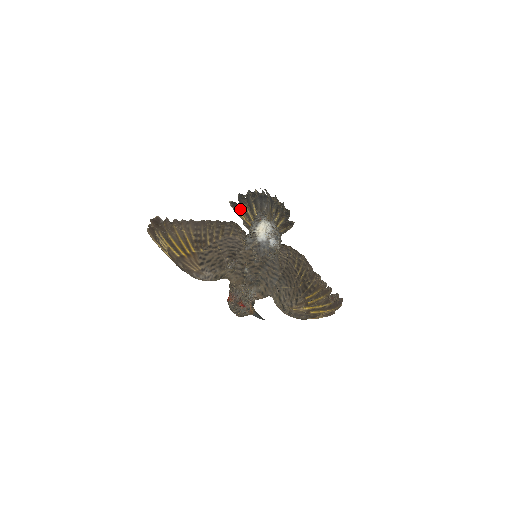
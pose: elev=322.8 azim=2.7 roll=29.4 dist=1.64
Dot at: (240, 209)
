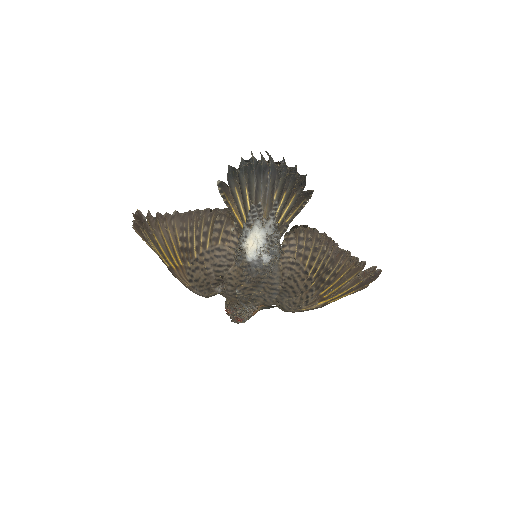
Dot at: (231, 196)
